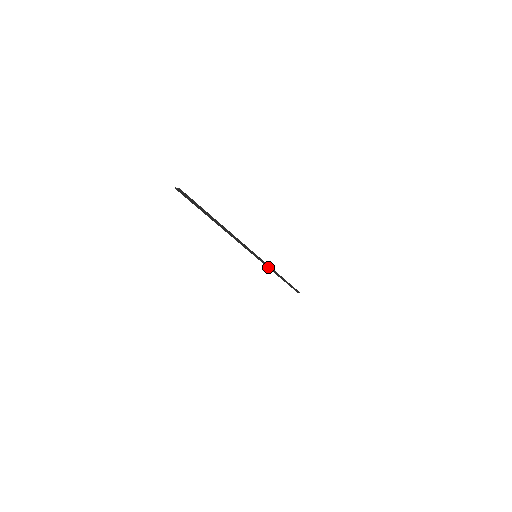
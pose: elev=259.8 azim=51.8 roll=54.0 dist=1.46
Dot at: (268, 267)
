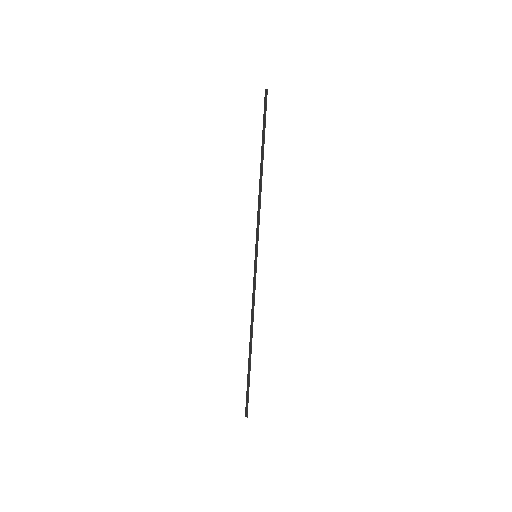
Dot at: (253, 296)
